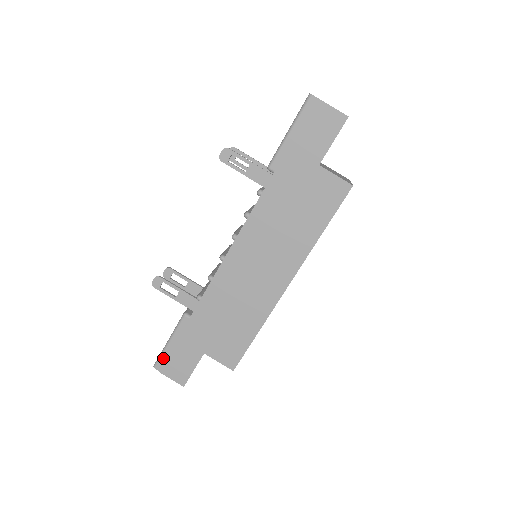
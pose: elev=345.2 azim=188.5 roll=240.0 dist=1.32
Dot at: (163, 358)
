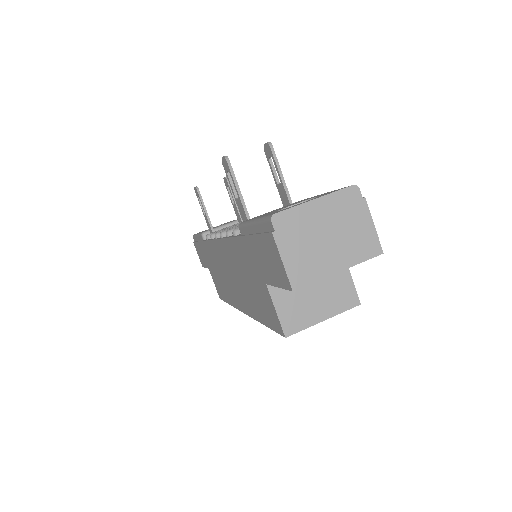
Dot at: (195, 239)
